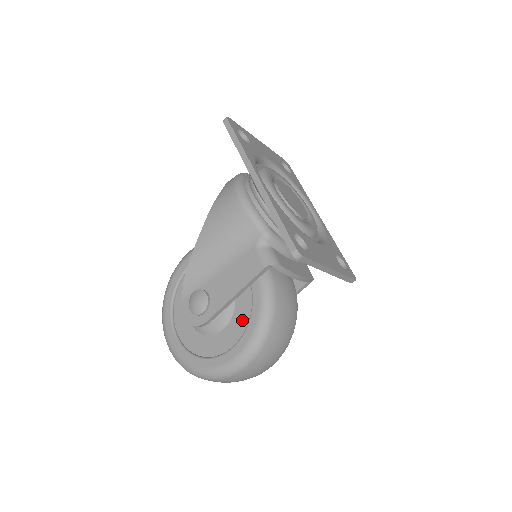
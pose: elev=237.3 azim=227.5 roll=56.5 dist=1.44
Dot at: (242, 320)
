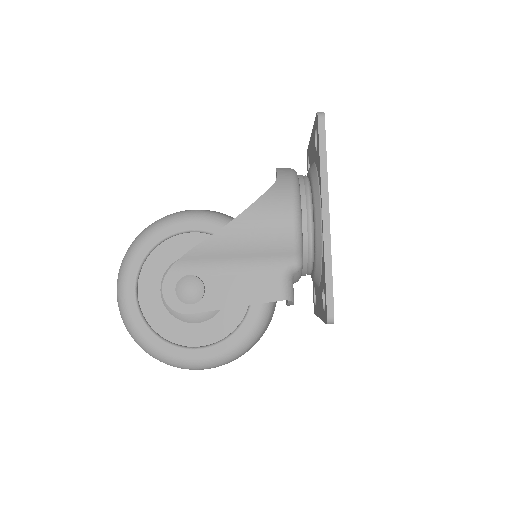
Dot at: (225, 326)
